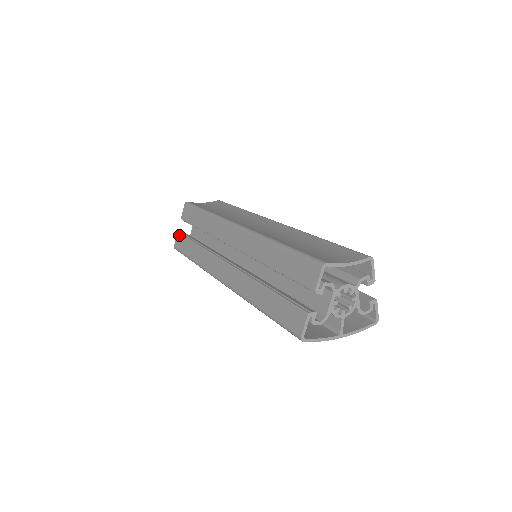
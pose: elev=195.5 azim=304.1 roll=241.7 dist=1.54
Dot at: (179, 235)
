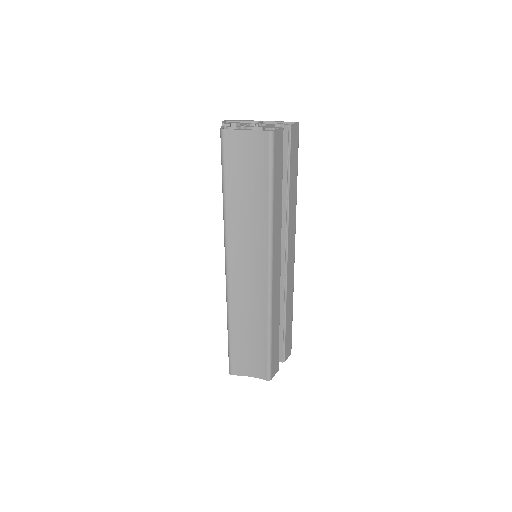
Dot at: occluded
